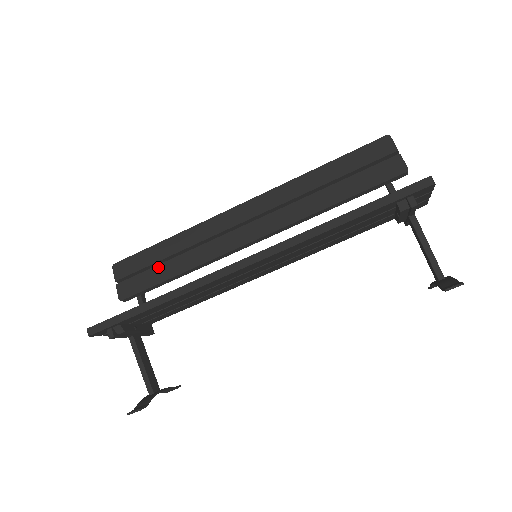
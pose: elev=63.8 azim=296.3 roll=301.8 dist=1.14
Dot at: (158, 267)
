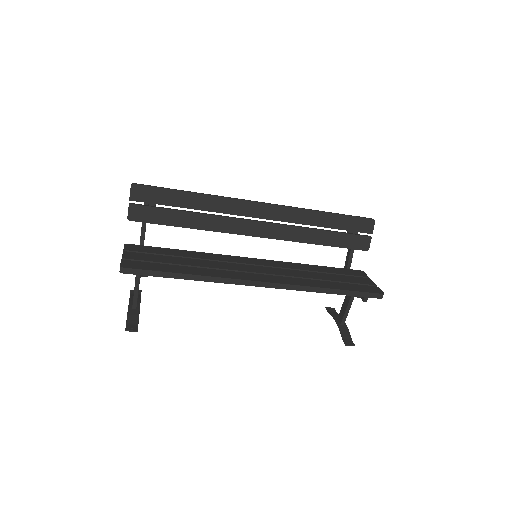
Dot at: (174, 212)
